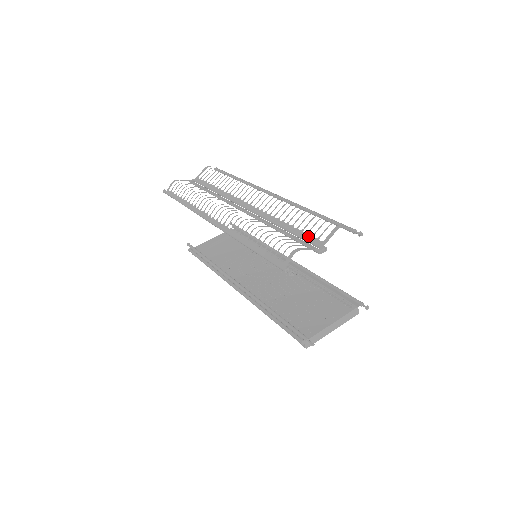
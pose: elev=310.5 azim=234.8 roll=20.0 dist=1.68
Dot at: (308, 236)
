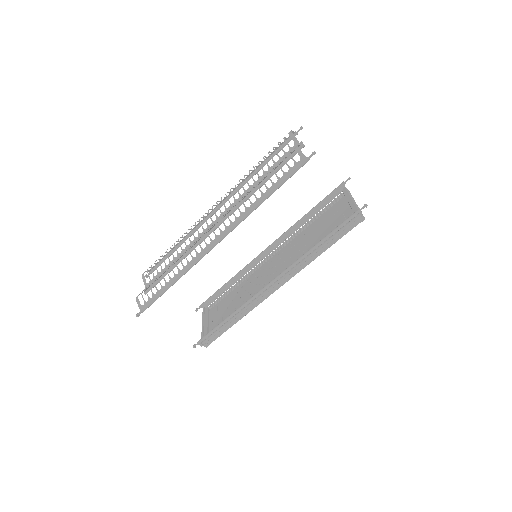
Dot at: (283, 157)
